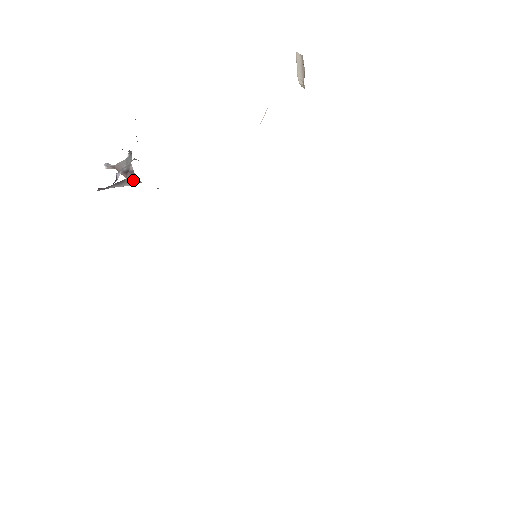
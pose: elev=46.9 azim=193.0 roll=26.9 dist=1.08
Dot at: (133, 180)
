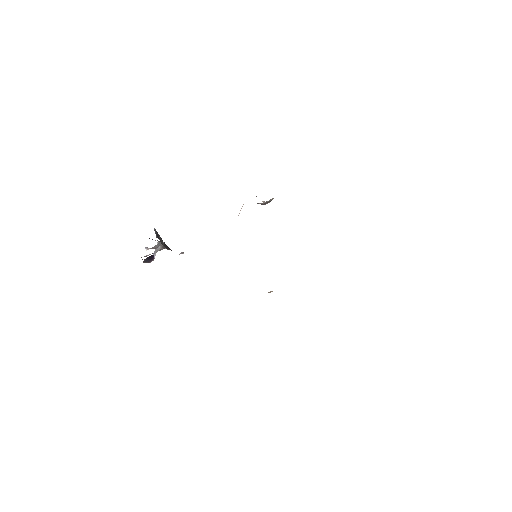
Dot at: occluded
